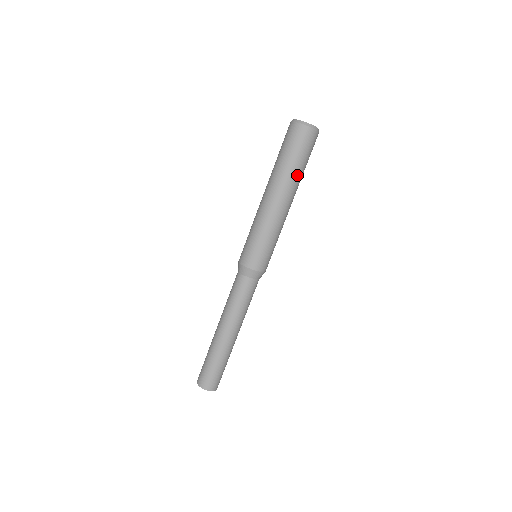
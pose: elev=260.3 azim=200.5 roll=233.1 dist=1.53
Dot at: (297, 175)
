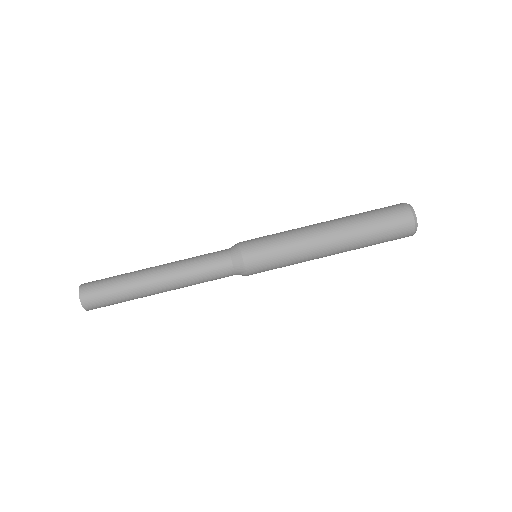
Dot at: (362, 237)
